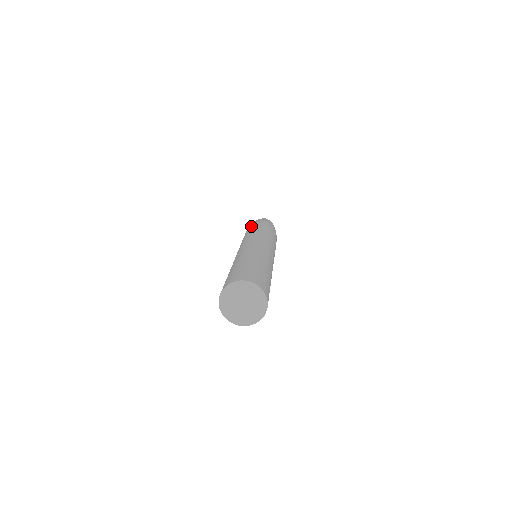
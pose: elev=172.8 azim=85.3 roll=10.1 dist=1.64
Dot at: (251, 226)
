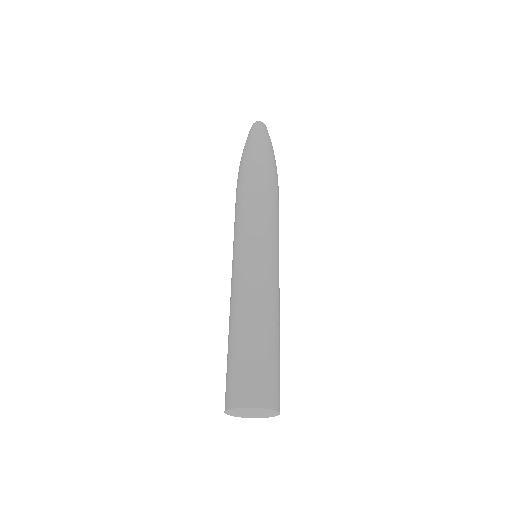
Dot at: (245, 182)
